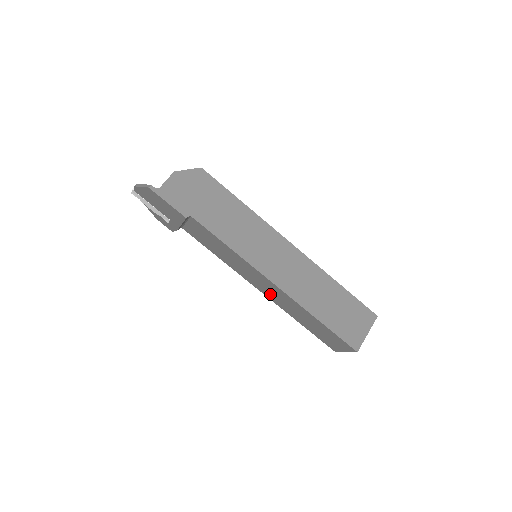
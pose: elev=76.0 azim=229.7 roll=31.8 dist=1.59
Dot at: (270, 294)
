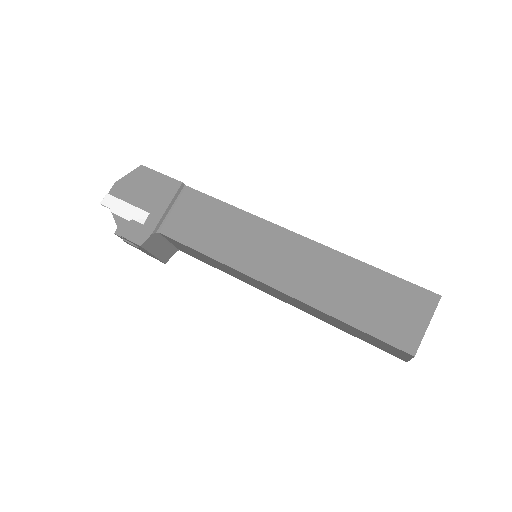
Dot at: (289, 275)
